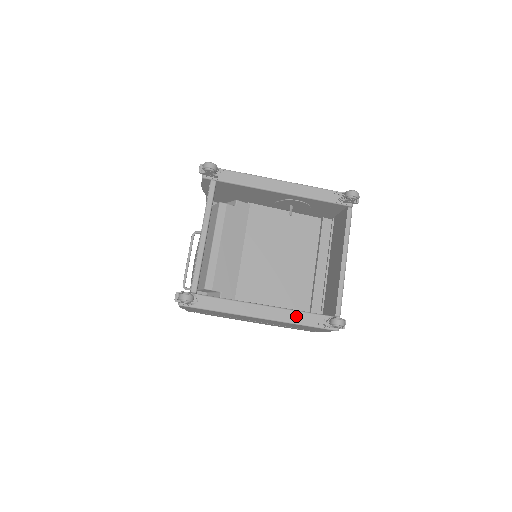
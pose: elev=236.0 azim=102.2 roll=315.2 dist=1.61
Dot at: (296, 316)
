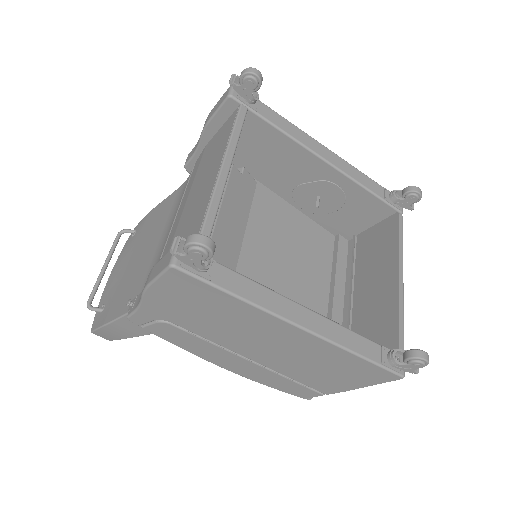
Dot at: (352, 339)
